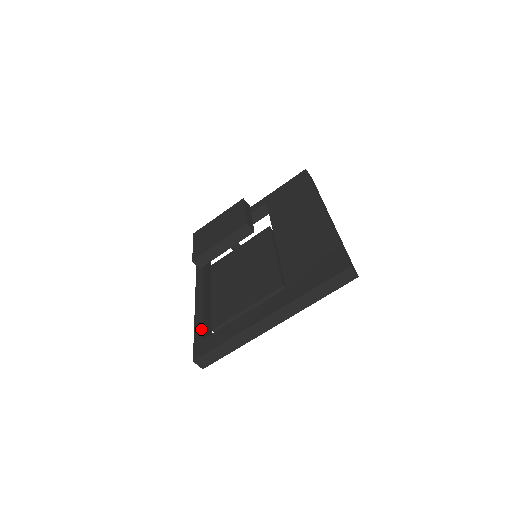
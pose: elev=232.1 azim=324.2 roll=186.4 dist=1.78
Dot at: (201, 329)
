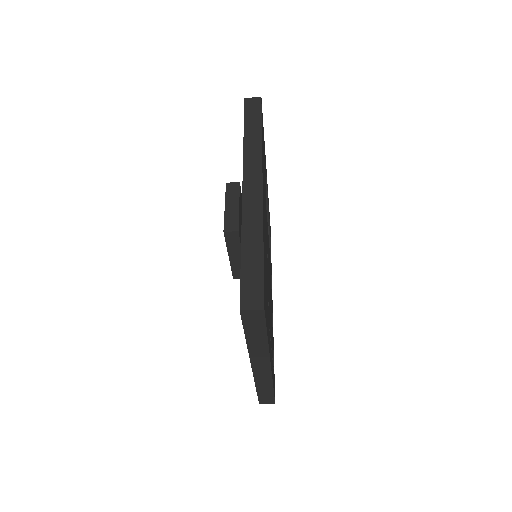
Dot at: occluded
